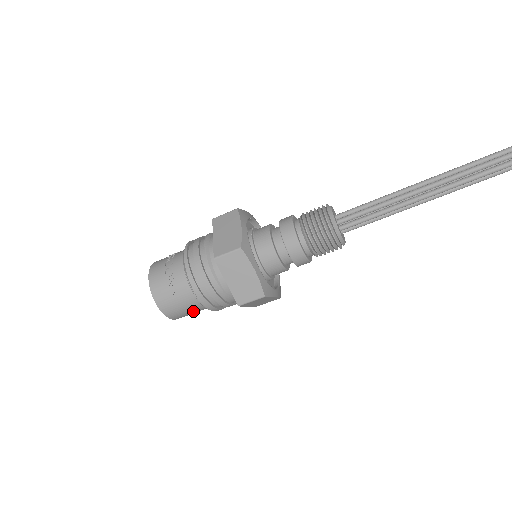
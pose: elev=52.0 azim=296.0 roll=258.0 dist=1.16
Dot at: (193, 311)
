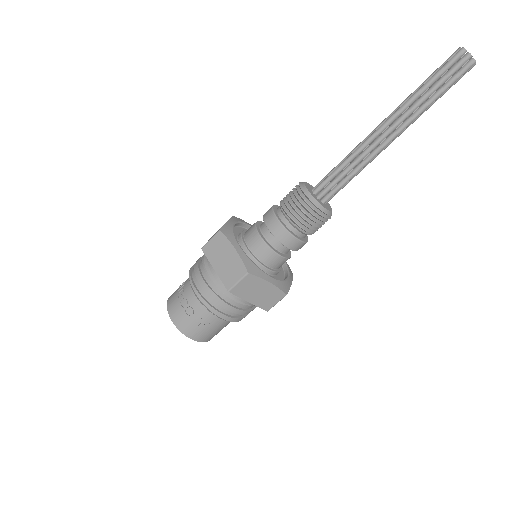
Dot at: occluded
